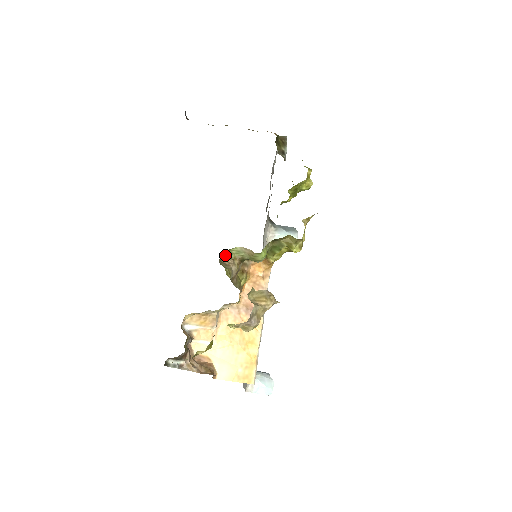
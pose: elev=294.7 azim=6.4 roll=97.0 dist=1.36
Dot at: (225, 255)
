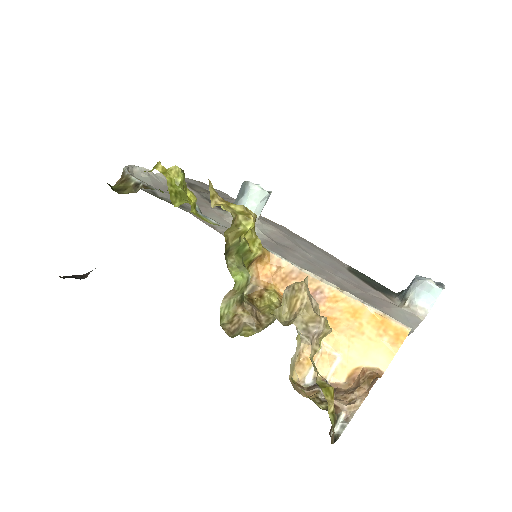
Dot at: (227, 324)
